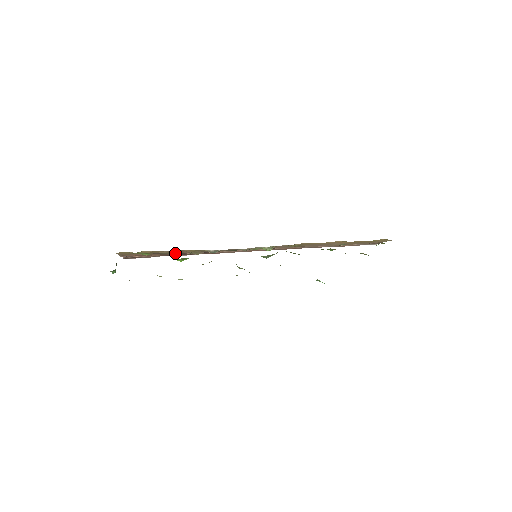
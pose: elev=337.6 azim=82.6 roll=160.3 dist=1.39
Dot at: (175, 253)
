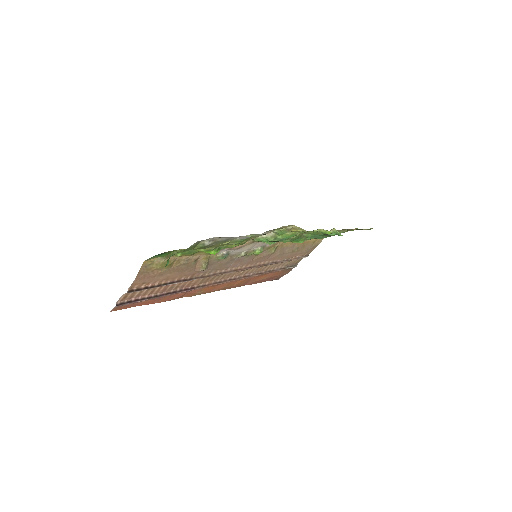
Dot at: (183, 272)
